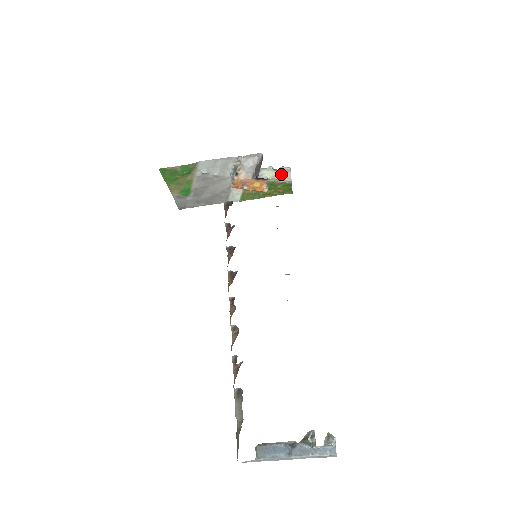
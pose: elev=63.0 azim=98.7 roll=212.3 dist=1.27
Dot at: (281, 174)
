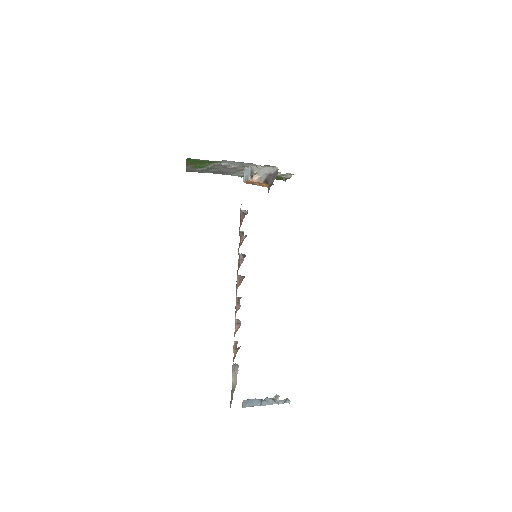
Dot at: (284, 175)
